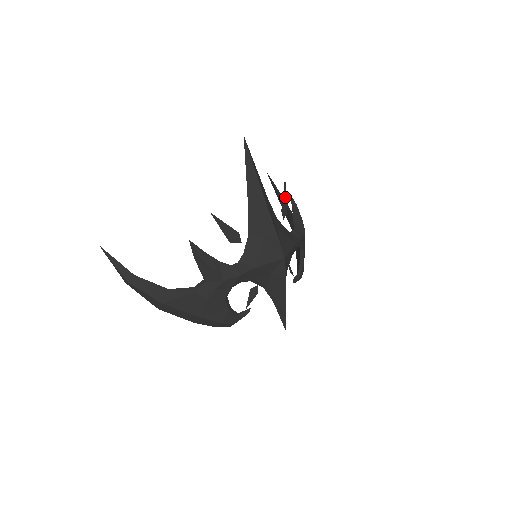
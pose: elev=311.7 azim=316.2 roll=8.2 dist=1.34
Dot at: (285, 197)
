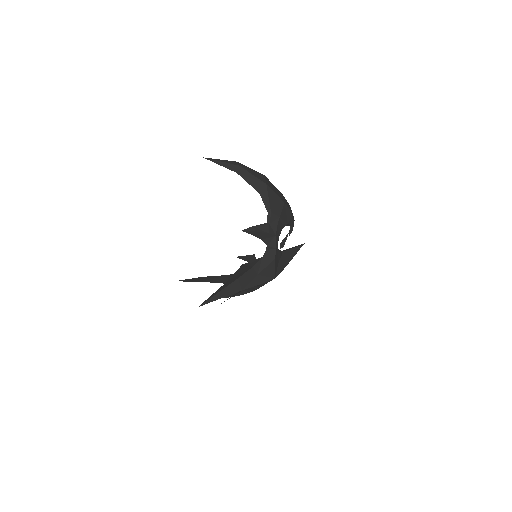
Dot at: (246, 257)
